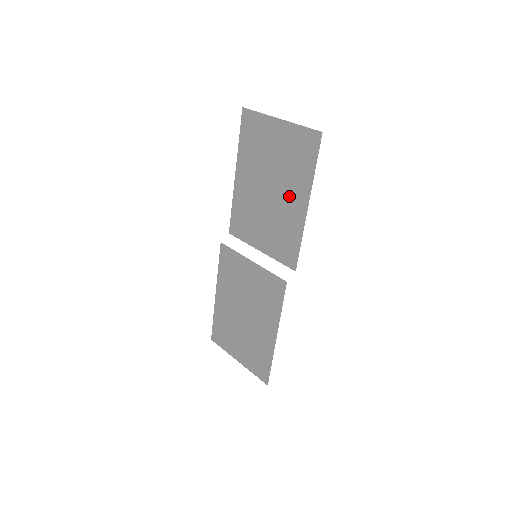
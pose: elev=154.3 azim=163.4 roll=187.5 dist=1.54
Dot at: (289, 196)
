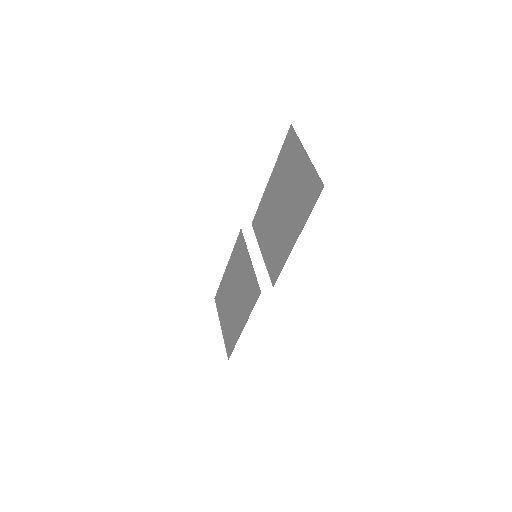
Dot at: (290, 223)
